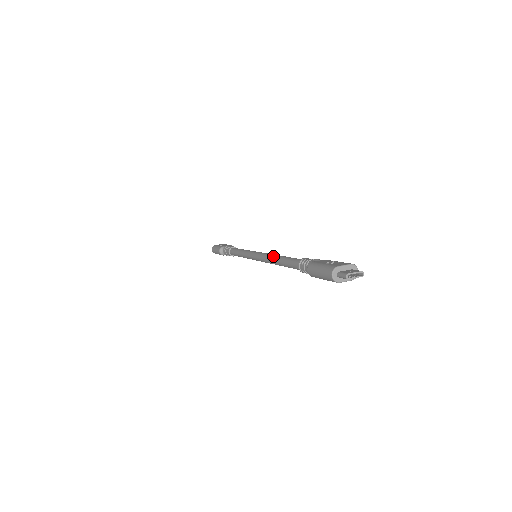
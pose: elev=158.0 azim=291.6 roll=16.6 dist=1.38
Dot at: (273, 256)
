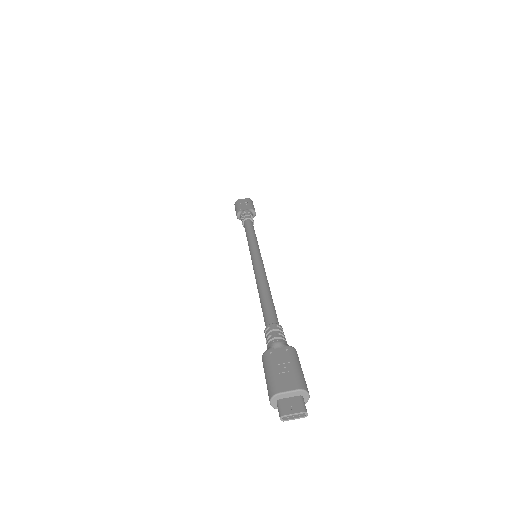
Dot at: (258, 283)
